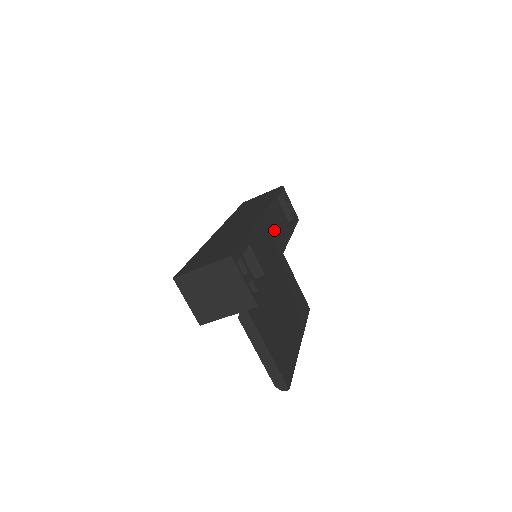
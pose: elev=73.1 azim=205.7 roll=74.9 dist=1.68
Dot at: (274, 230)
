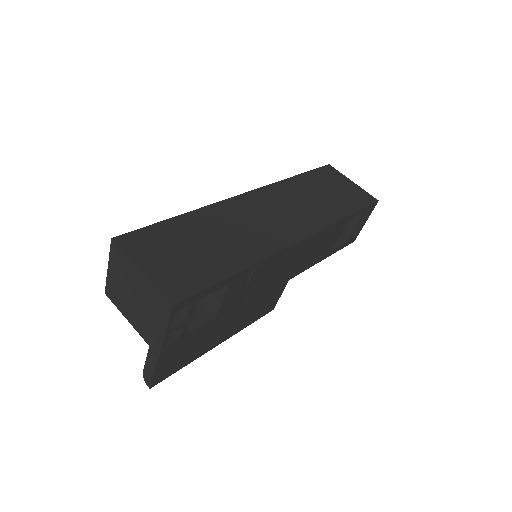
Dot at: (295, 261)
